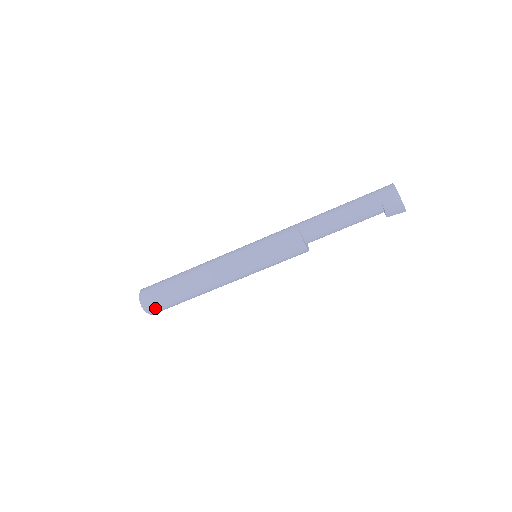
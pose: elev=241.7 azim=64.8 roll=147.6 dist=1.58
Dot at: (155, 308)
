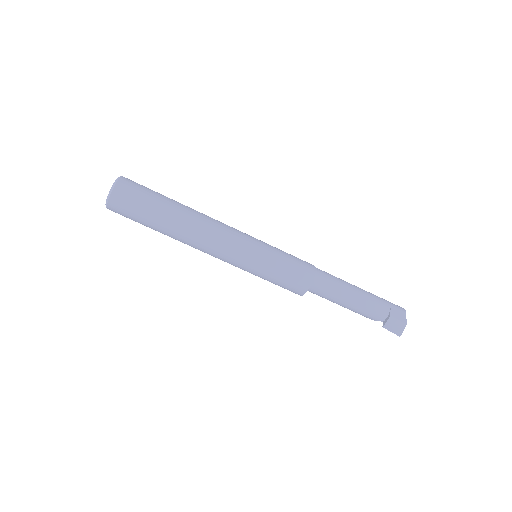
Dot at: (124, 199)
